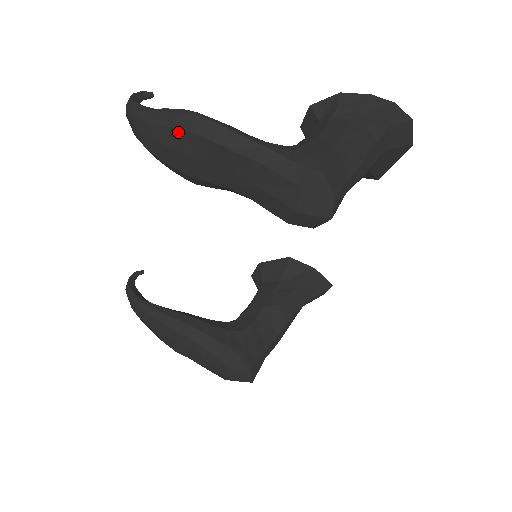
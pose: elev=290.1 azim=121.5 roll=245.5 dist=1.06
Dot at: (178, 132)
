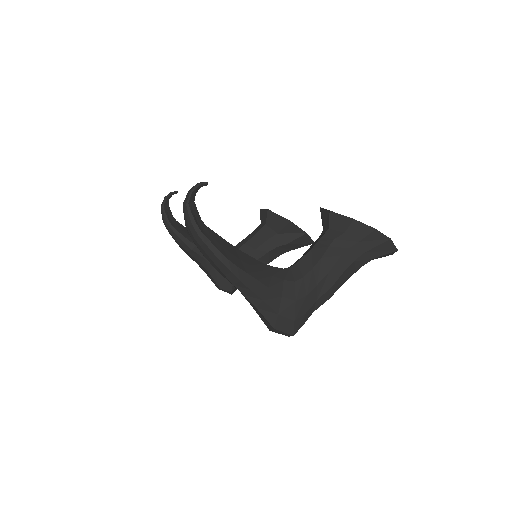
Dot at: (213, 262)
